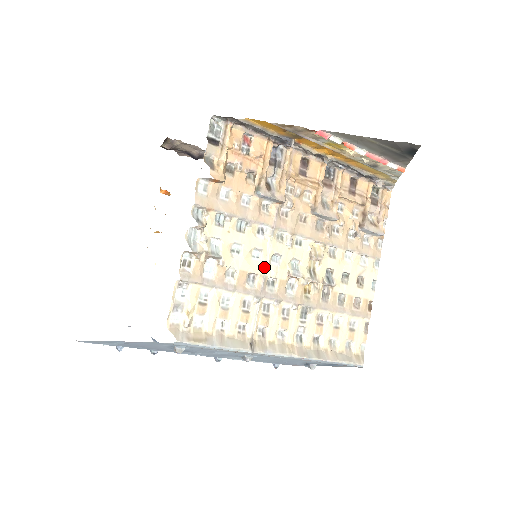
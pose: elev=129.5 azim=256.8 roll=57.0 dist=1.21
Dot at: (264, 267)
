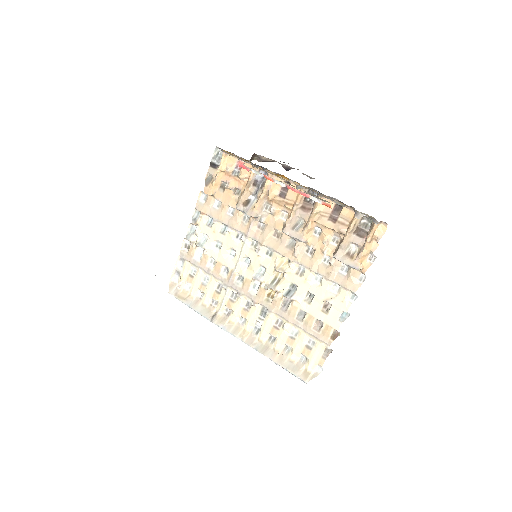
Dot at: (236, 264)
